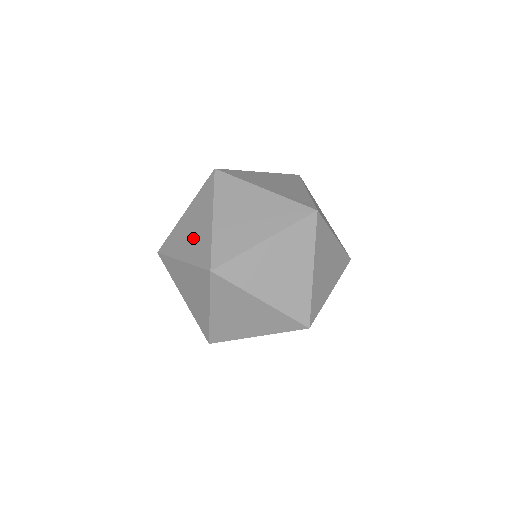
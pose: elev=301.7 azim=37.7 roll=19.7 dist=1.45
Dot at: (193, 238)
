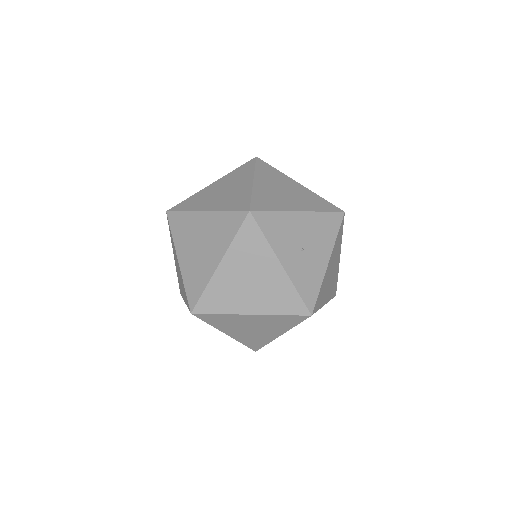
Dot at: occluded
